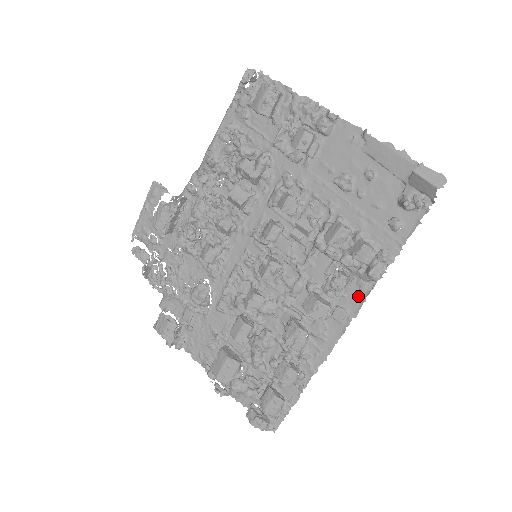
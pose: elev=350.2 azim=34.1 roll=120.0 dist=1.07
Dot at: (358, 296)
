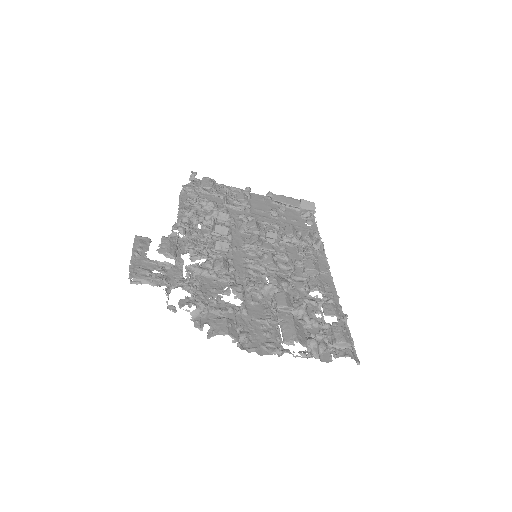
Dot at: (322, 258)
